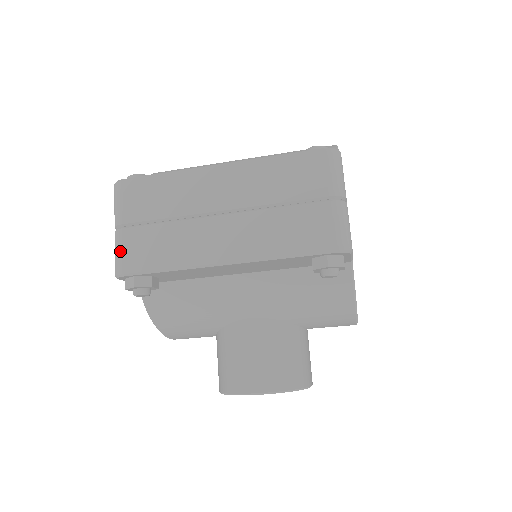
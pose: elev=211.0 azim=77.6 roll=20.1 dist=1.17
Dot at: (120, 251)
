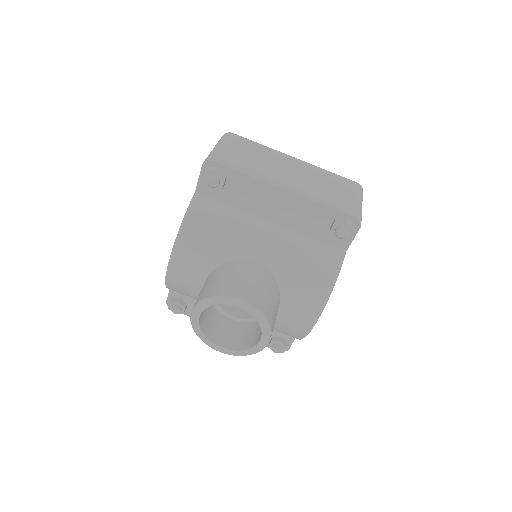
Dot at: (217, 152)
